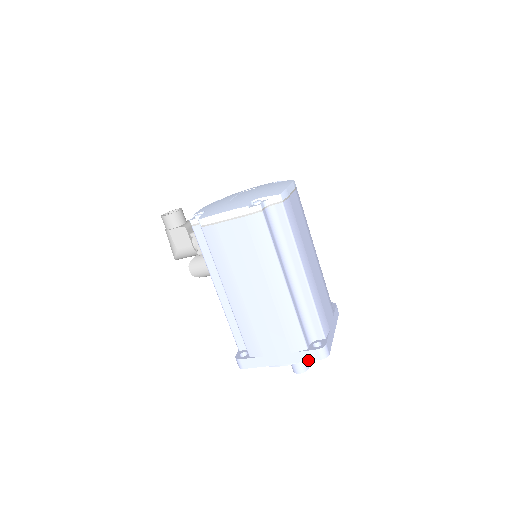
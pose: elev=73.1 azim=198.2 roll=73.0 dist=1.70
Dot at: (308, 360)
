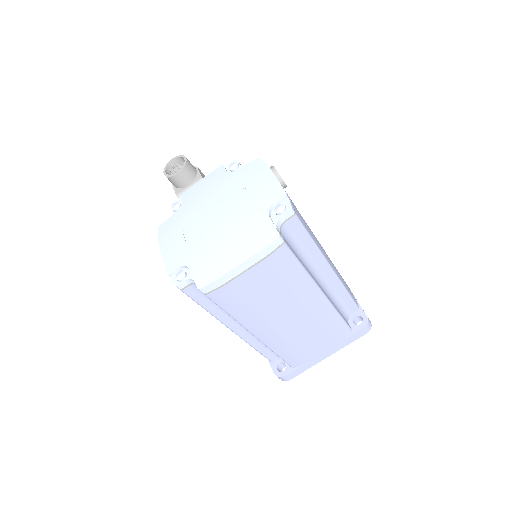
Dot at: occluded
